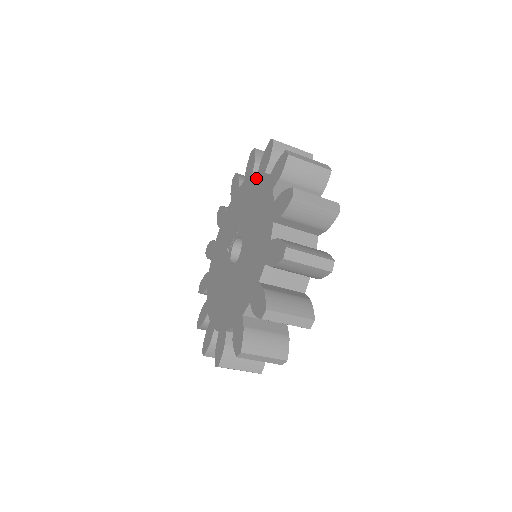
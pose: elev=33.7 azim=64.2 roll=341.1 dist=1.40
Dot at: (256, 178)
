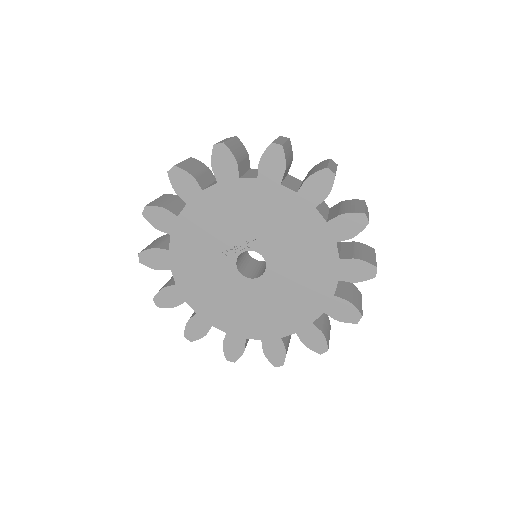
Dot at: (294, 200)
